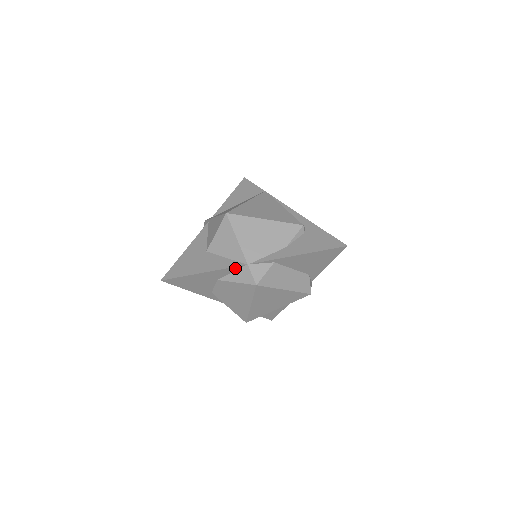
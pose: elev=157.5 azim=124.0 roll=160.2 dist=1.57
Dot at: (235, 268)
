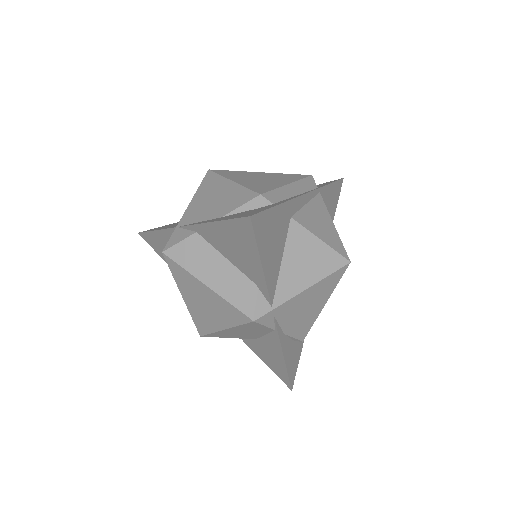
Dot at: (172, 231)
